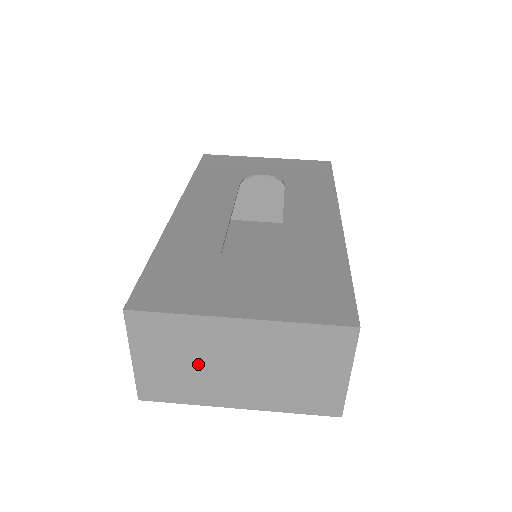
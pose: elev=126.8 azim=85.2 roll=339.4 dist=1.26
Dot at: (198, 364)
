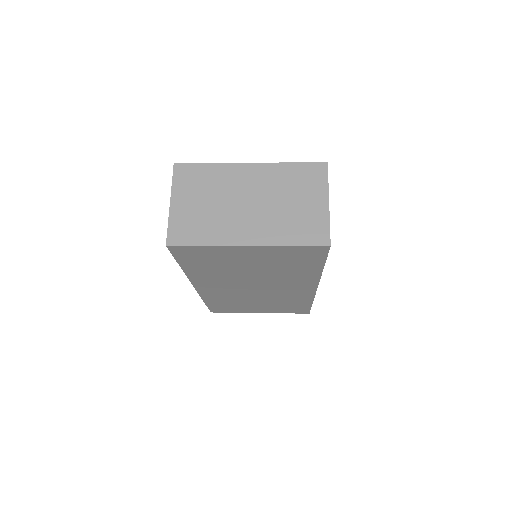
Dot at: (219, 203)
